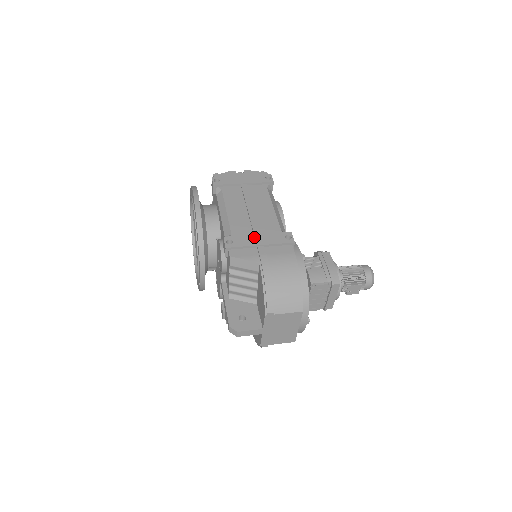
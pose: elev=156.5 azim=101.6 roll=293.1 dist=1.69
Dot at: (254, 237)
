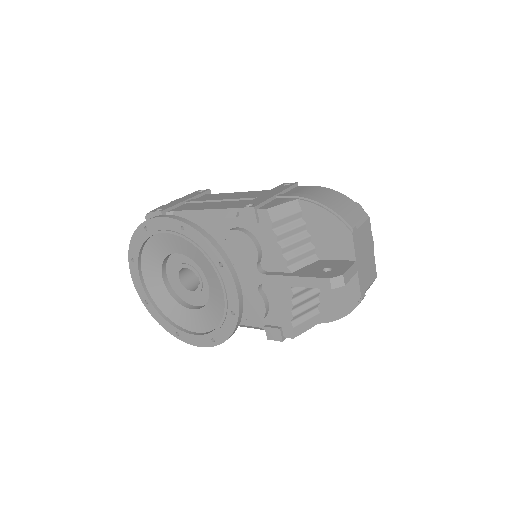
Dot at: (262, 196)
